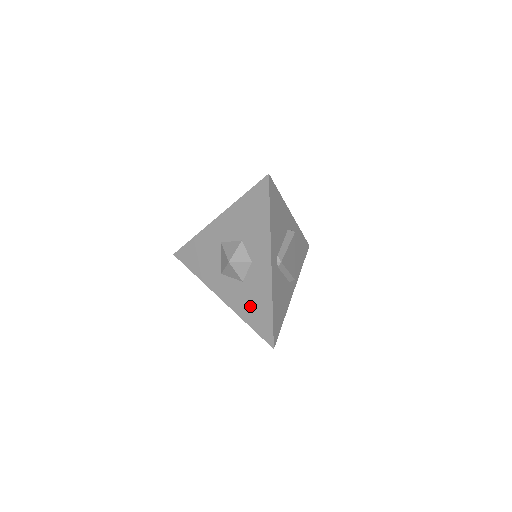
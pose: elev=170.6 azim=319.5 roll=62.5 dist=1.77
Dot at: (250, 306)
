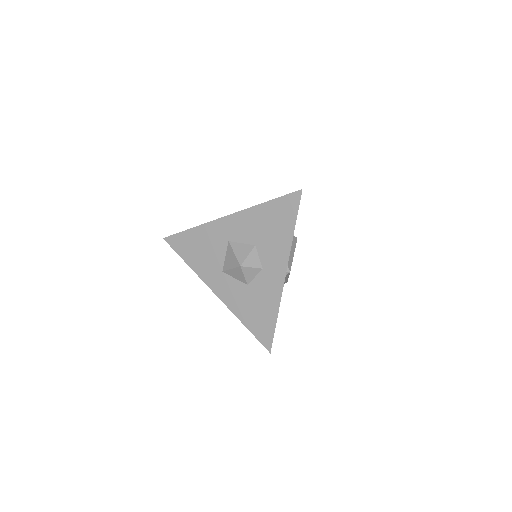
Dot at: (251, 309)
